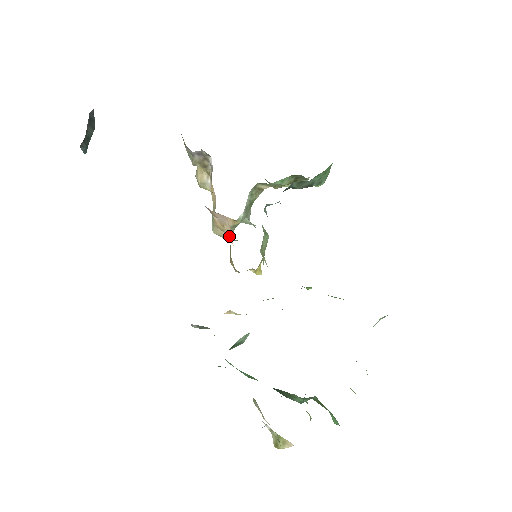
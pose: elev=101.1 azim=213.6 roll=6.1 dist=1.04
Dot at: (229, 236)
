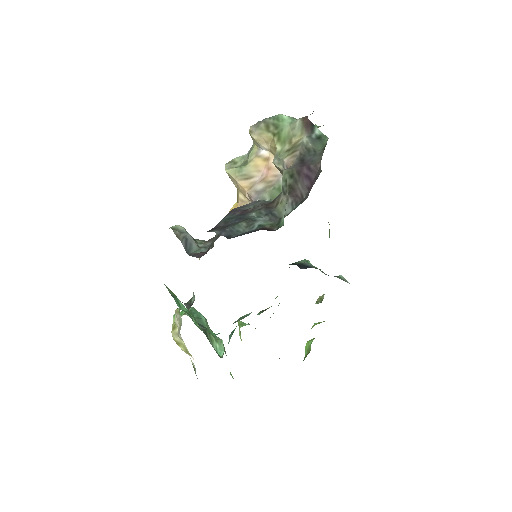
Dot at: (242, 204)
